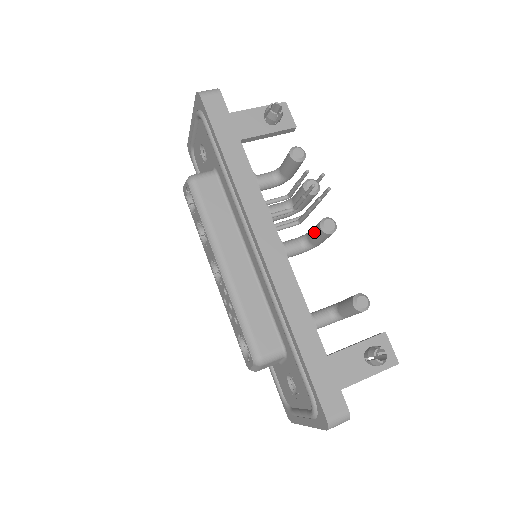
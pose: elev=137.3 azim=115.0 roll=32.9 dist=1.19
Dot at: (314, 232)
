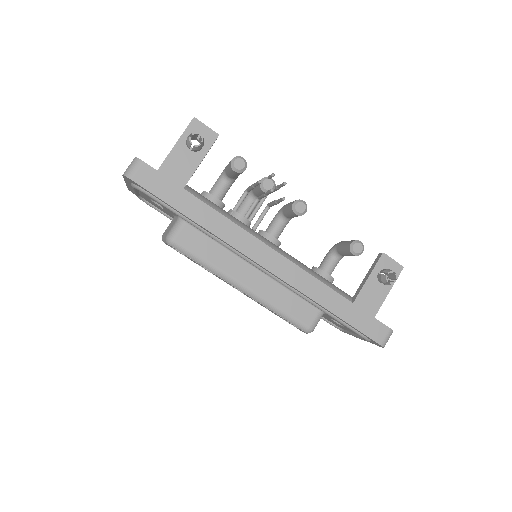
Dot at: (290, 215)
